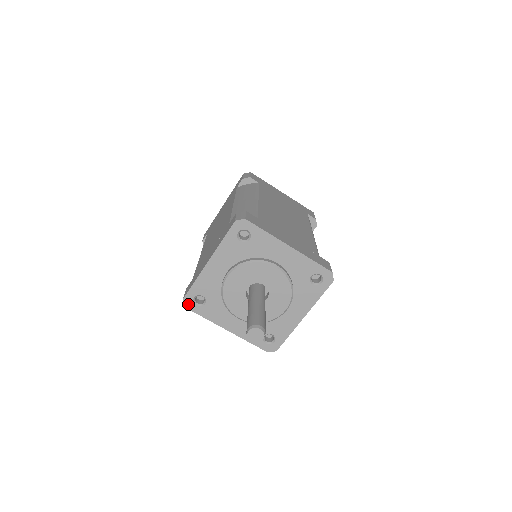
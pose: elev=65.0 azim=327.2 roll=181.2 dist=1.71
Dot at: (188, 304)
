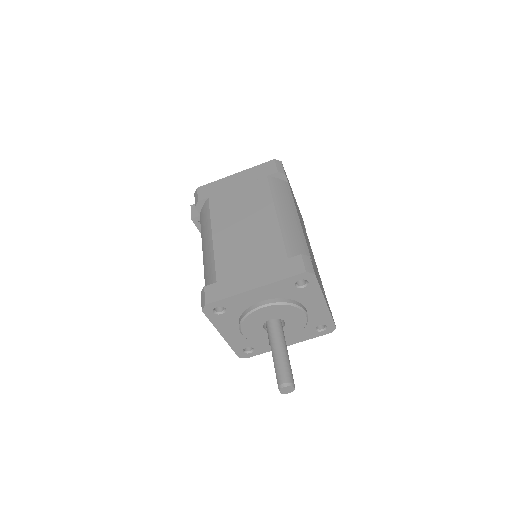
Dot at: (207, 309)
